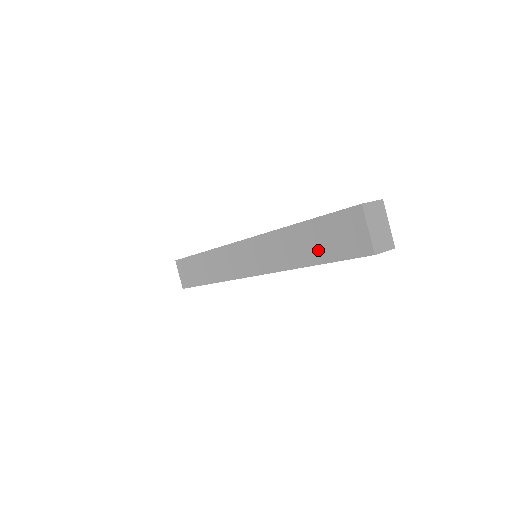
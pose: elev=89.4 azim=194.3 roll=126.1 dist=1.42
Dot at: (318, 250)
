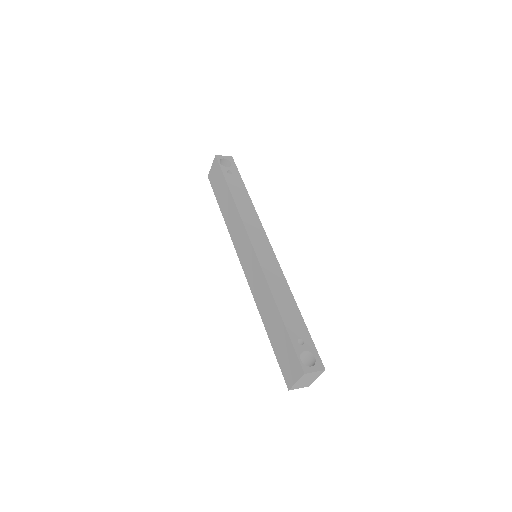
Dot at: (274, 336)
